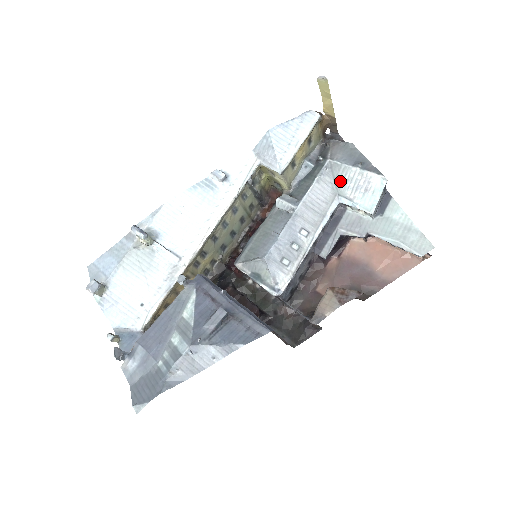
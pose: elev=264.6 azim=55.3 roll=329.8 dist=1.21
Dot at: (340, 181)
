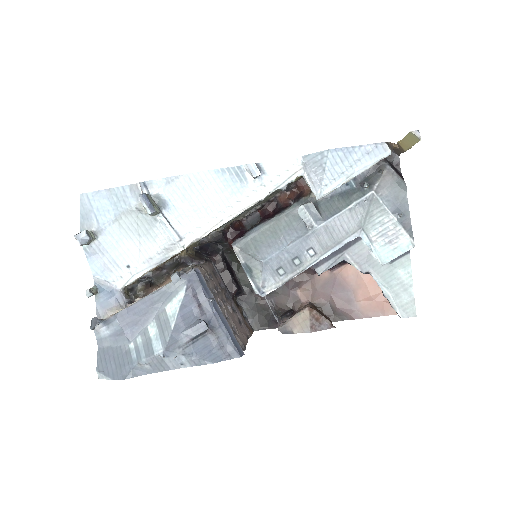
Dot at: (372, 218)
